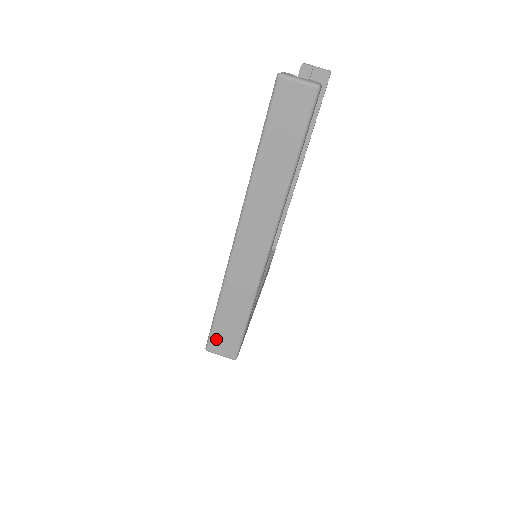
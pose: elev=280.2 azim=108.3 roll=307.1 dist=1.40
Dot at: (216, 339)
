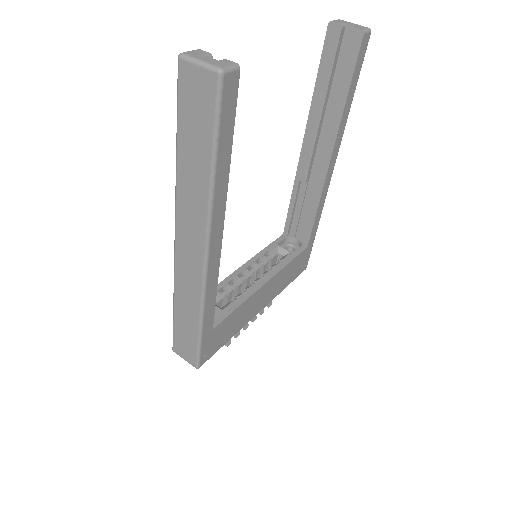
Dot at: (178, 343)
